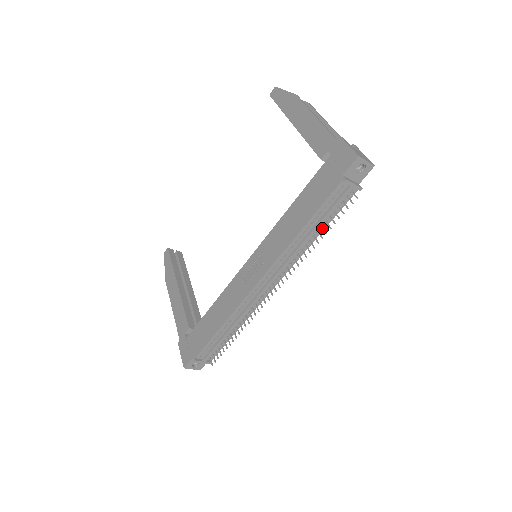
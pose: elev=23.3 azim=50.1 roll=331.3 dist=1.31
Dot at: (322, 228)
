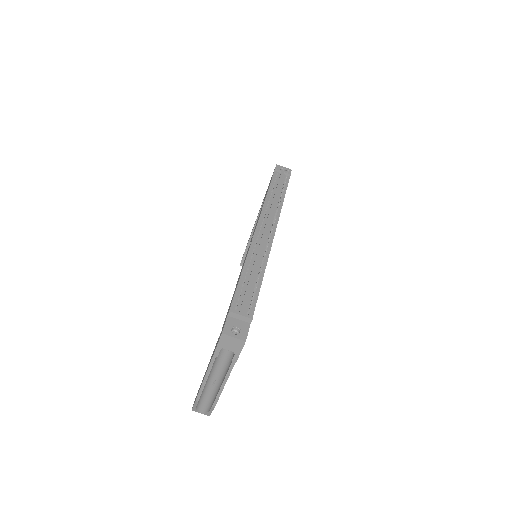
Dot at: (281, 193)
